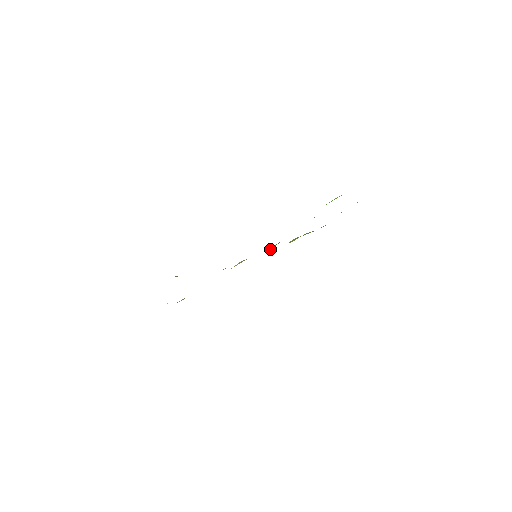
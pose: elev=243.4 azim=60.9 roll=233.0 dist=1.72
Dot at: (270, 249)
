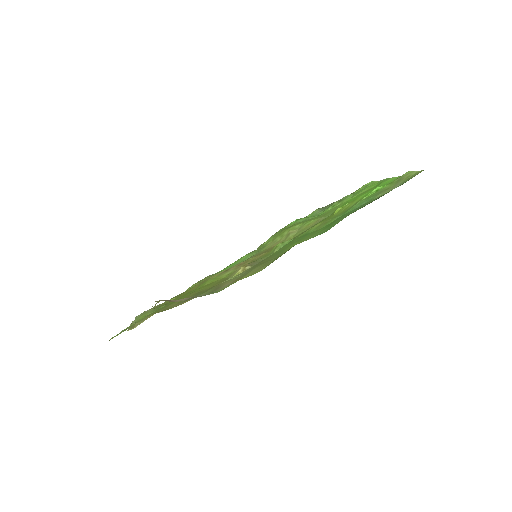
Dot at: (279, 248)
